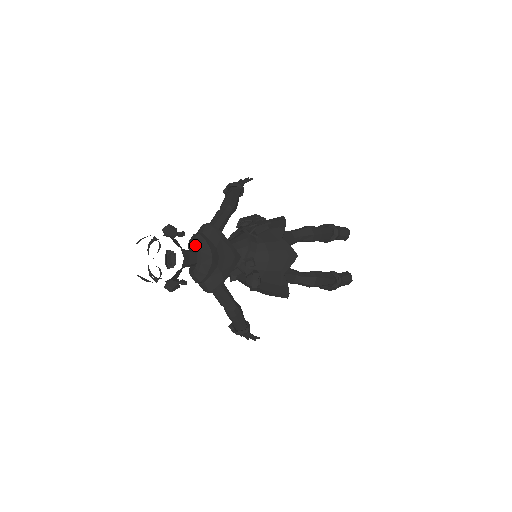
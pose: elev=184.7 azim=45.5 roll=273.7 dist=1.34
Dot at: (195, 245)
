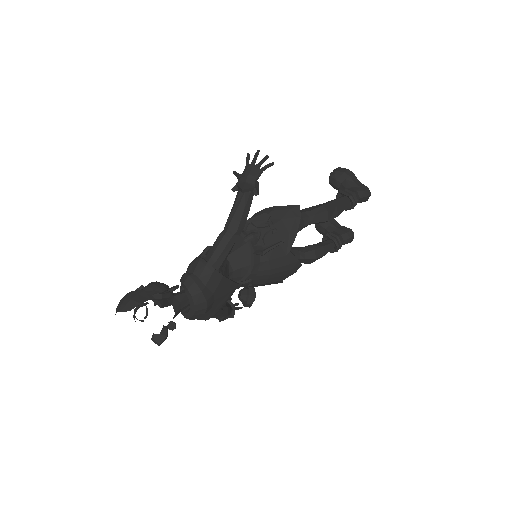
Dot at: (189, 296)
